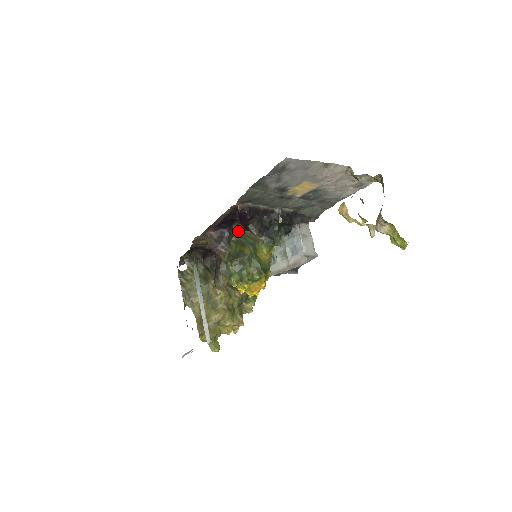
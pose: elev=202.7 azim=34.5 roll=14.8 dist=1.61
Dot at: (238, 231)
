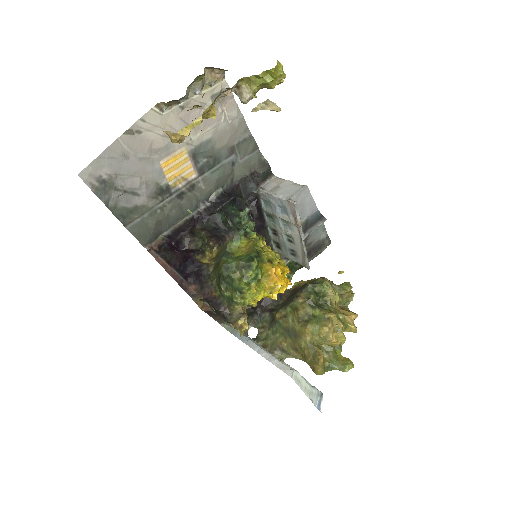
Dot at: (212, 259)
